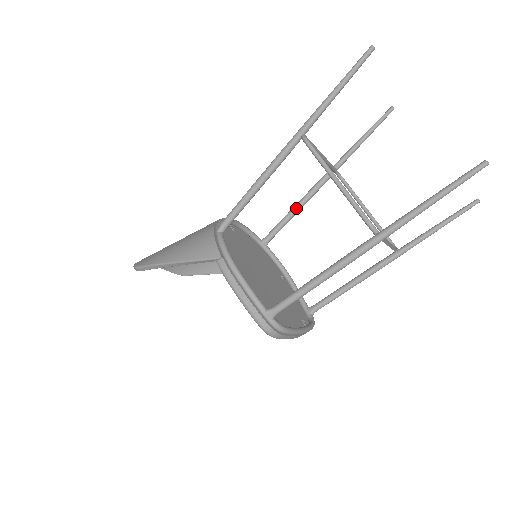
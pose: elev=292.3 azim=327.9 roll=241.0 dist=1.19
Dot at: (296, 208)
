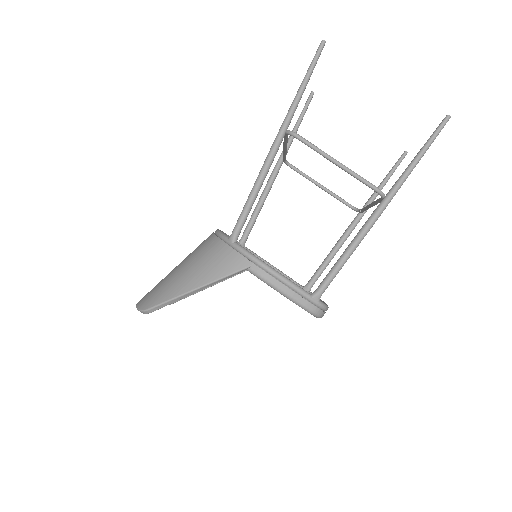
Dot at: (261, 203)
